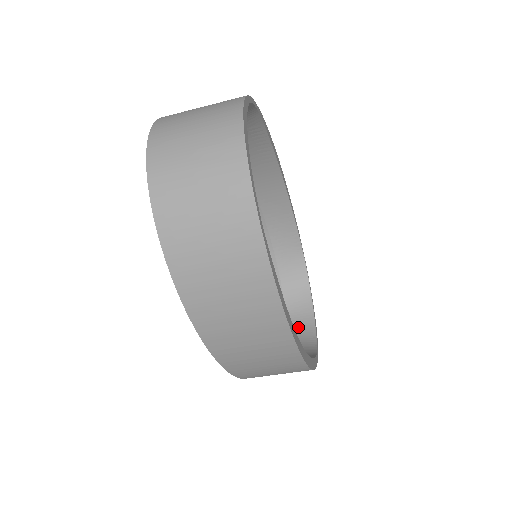
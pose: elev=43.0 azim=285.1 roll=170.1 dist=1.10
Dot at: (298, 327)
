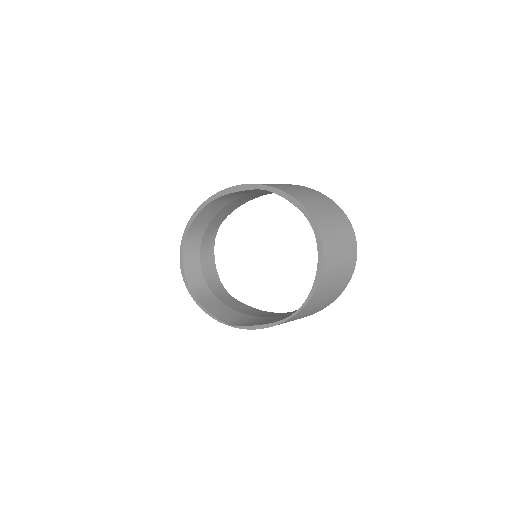
Dot at: (208, 270)
